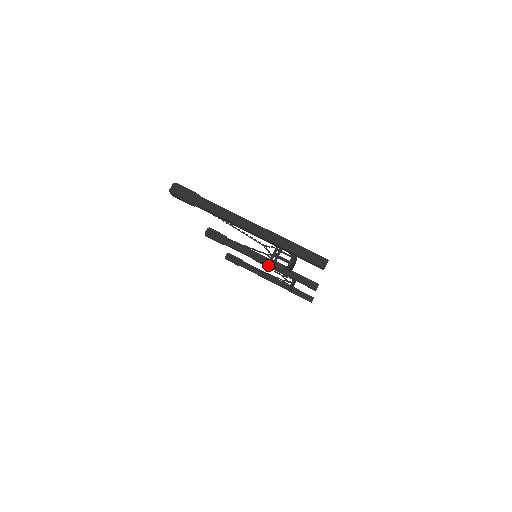
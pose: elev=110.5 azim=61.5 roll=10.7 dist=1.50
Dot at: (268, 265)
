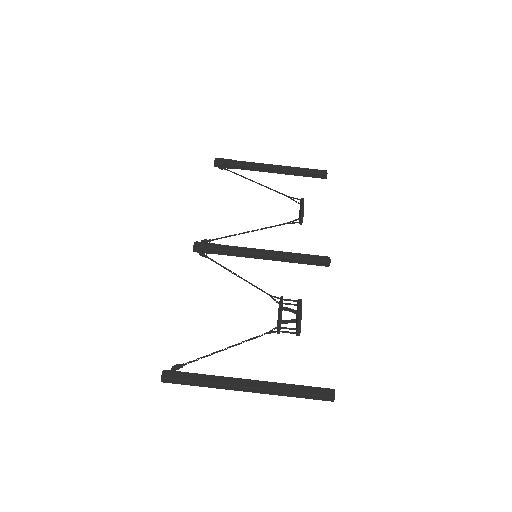
Dot at: (272, 260)
